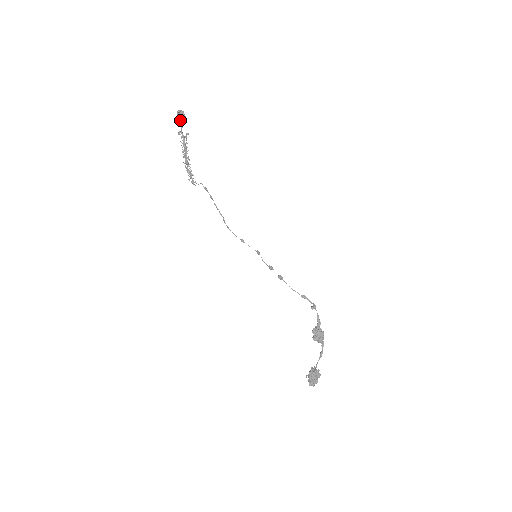
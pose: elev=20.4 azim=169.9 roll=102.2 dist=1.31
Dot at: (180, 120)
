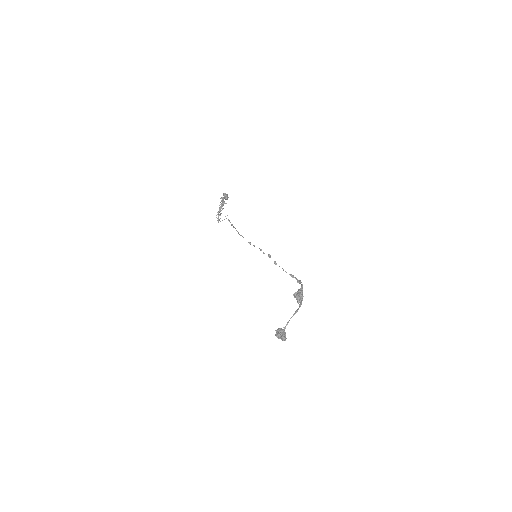
Dot at: (224, 196)
